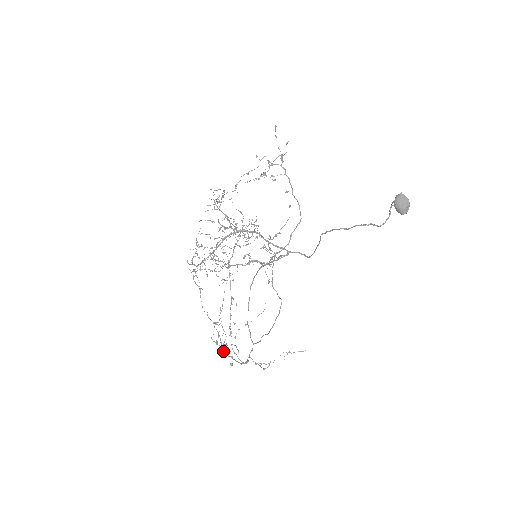
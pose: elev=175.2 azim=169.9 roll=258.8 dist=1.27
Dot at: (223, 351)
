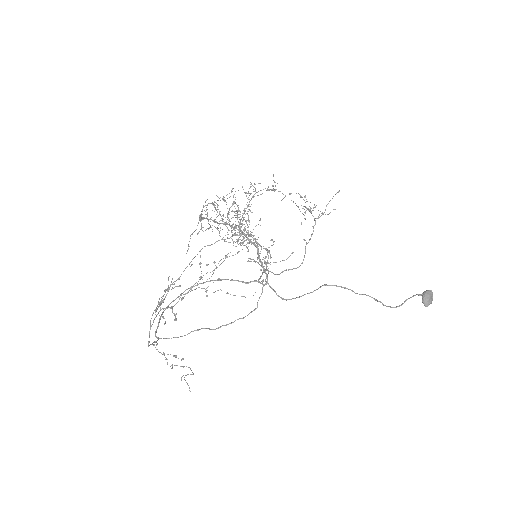
Dot at: occluded
